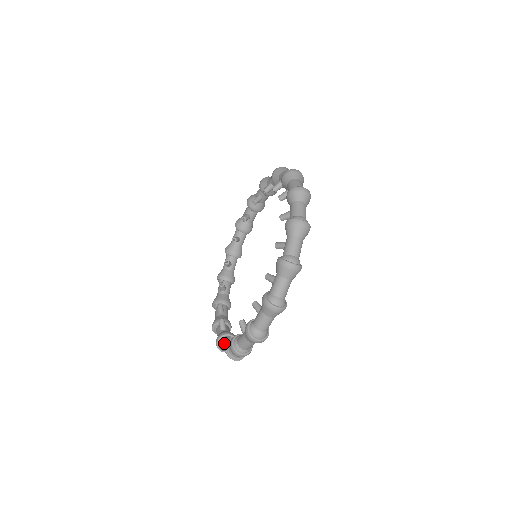
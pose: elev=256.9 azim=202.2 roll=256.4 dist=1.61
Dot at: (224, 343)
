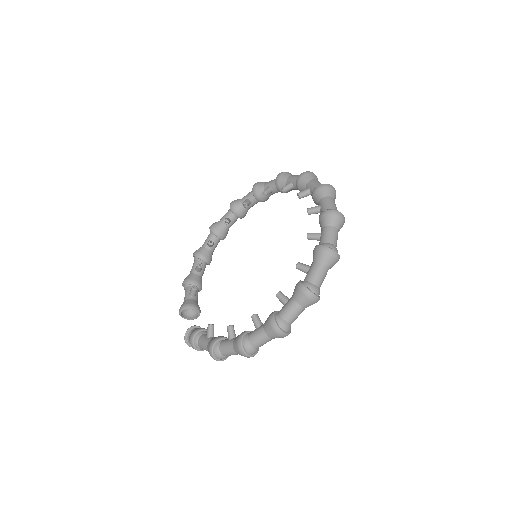
Dot at: occluded
